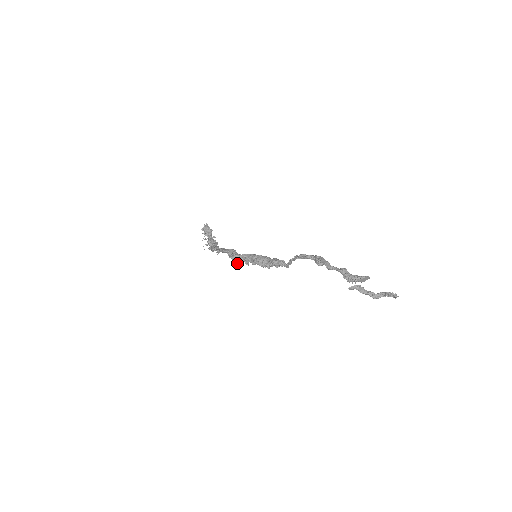
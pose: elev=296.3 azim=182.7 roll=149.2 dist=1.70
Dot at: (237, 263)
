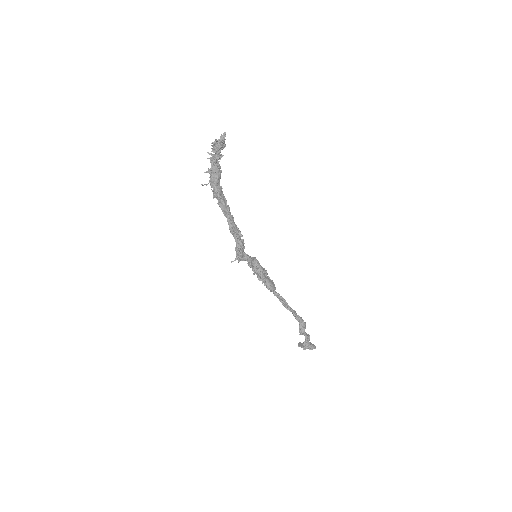
Dot at: (238, 260)
